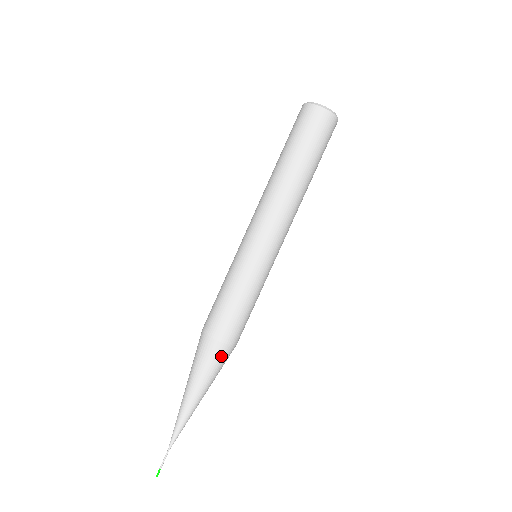
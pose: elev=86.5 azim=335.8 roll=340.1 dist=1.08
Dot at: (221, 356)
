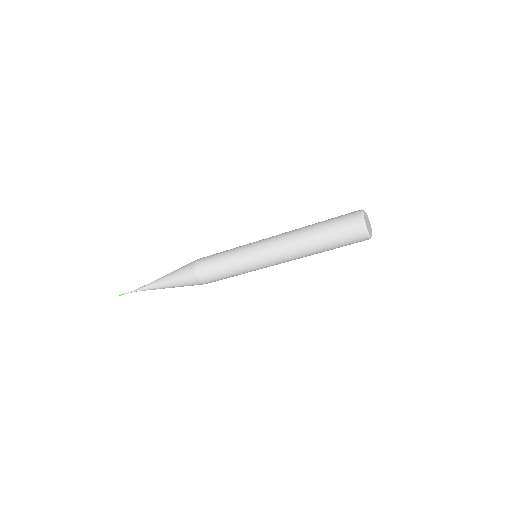
Dot at: (192, 282)
